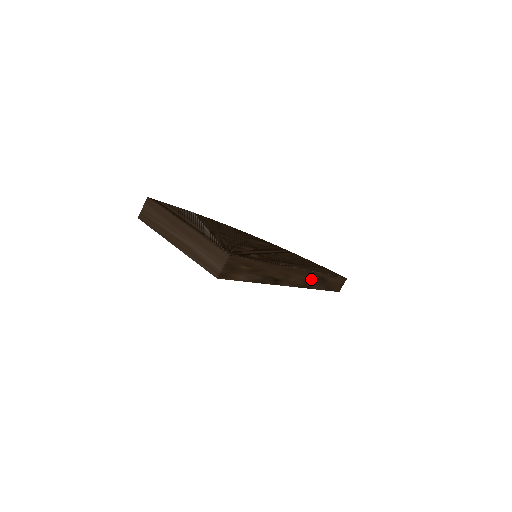
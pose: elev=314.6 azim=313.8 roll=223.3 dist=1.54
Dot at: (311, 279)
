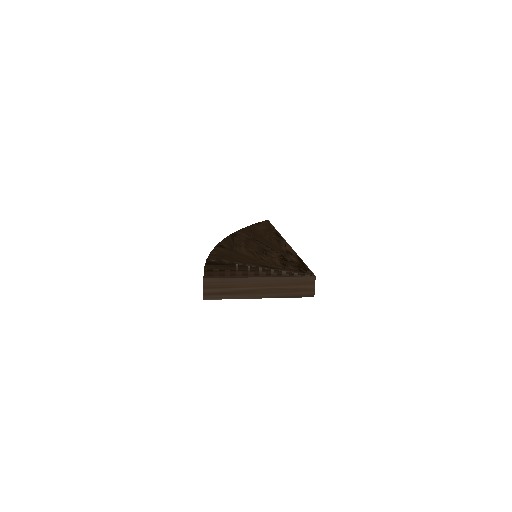
Dot at: occluded
